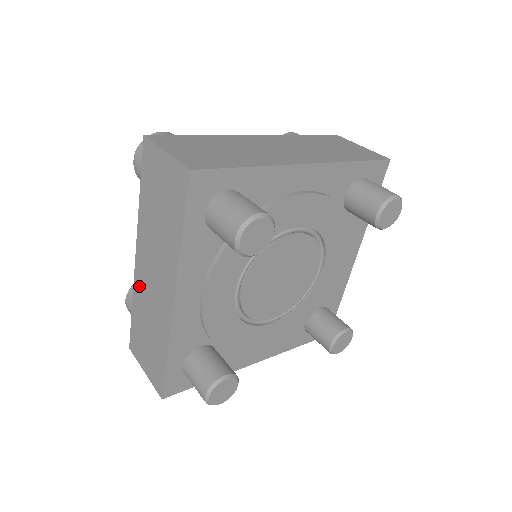
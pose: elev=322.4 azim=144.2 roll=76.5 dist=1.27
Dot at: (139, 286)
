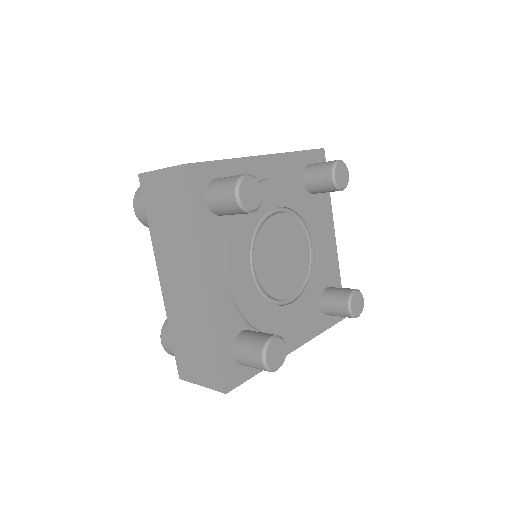
Dot at: (171, 305)
